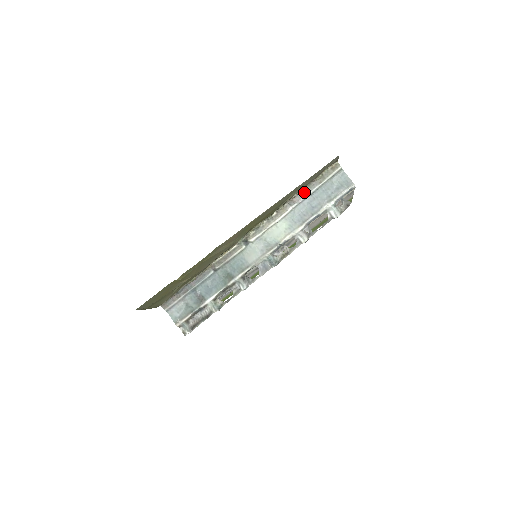
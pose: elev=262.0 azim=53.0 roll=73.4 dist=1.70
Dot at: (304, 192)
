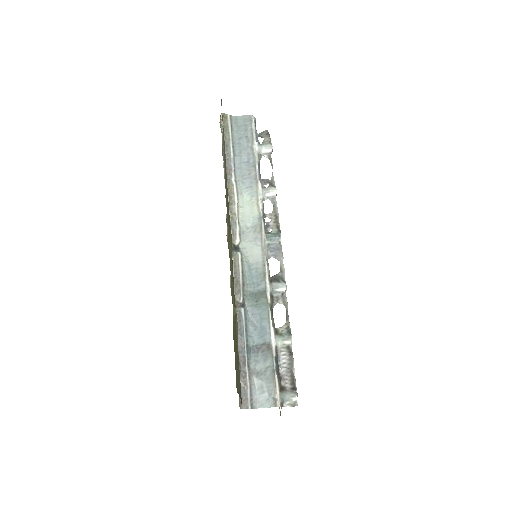
Dot at: (227, 159)
